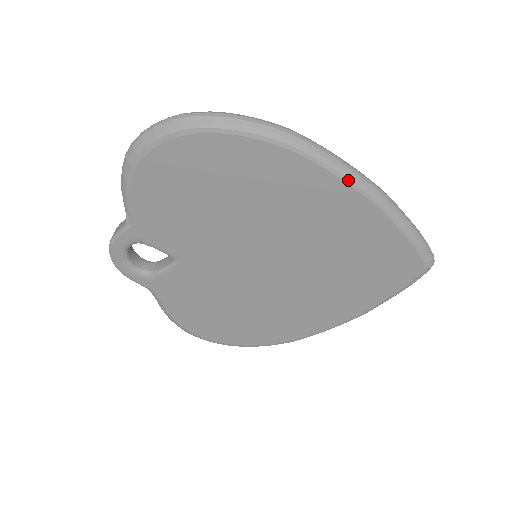
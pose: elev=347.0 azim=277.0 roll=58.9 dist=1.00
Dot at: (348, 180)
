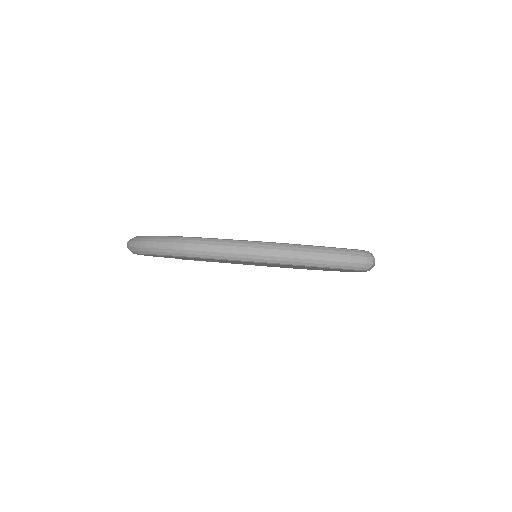
Dot at: (241, 261)
